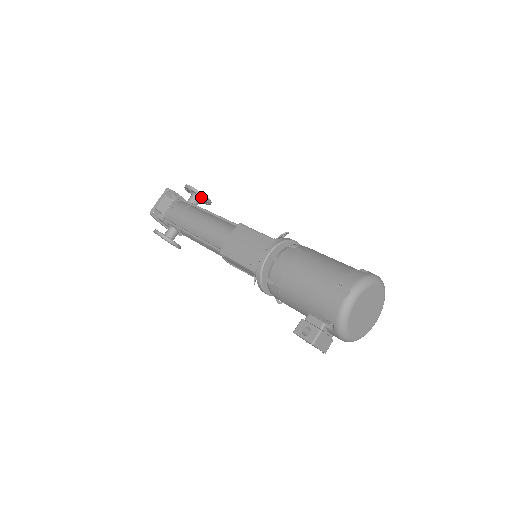
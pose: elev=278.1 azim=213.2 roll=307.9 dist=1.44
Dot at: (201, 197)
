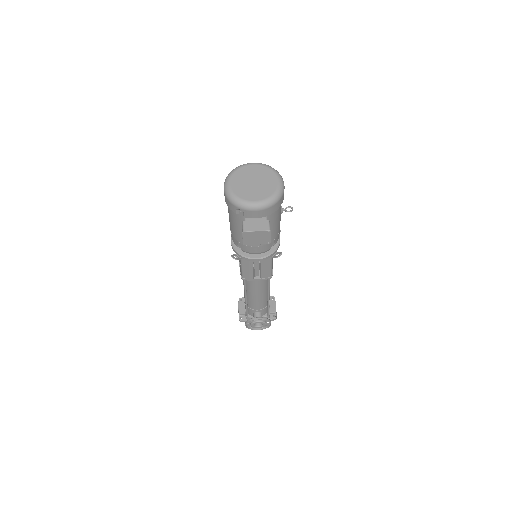
Dot at: occluded
